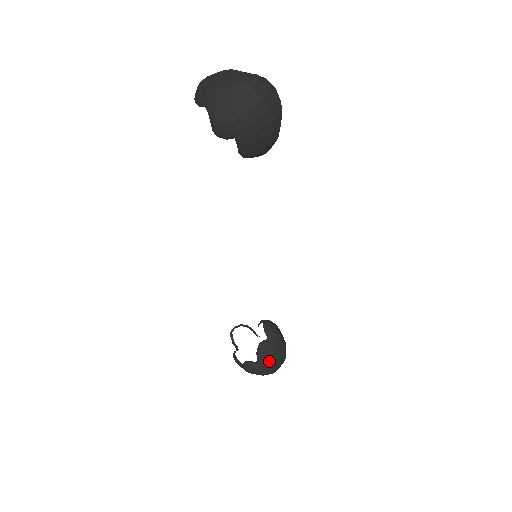
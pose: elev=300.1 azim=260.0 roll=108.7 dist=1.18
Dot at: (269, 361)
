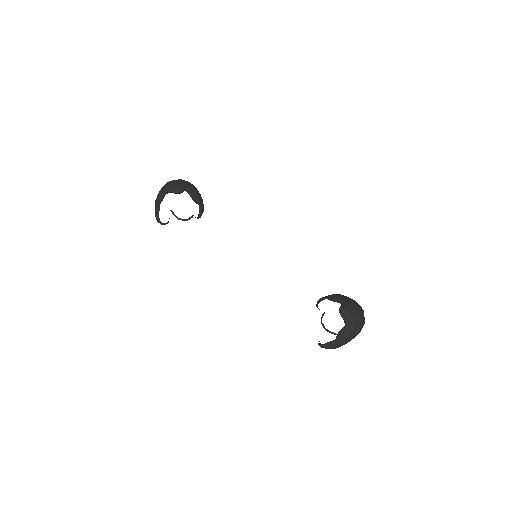
Dot at: (345, 297)
